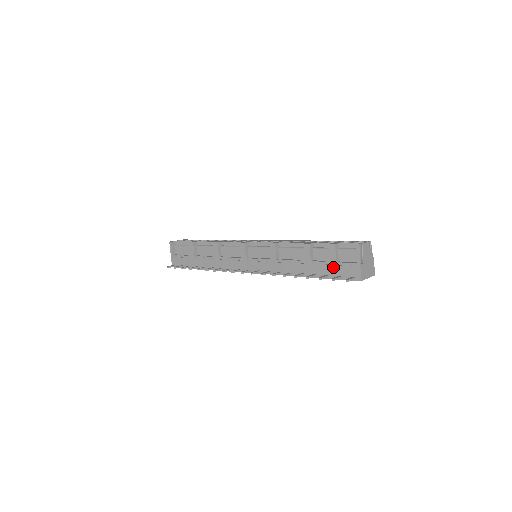
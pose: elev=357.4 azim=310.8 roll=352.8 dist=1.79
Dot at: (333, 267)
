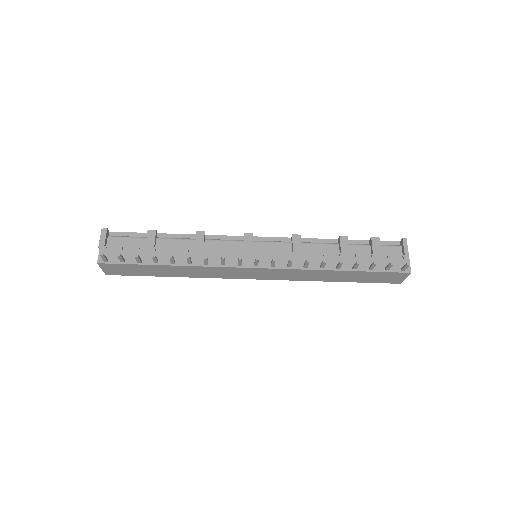
Dot at: (378, 259)
